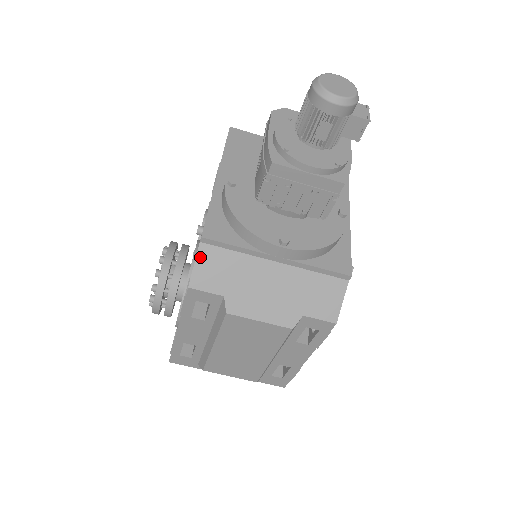
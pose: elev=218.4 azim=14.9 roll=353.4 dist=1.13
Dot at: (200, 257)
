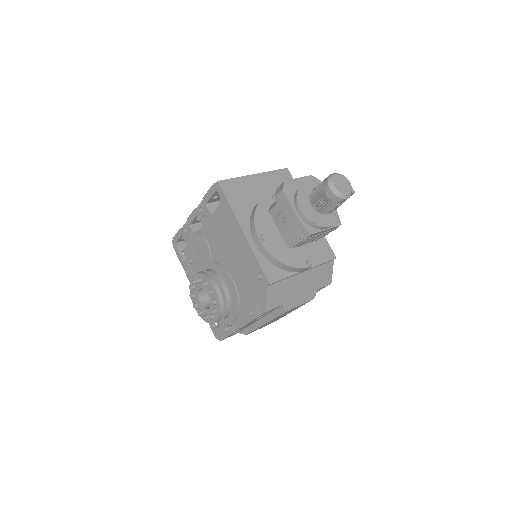
Dot at: (269, 294)
